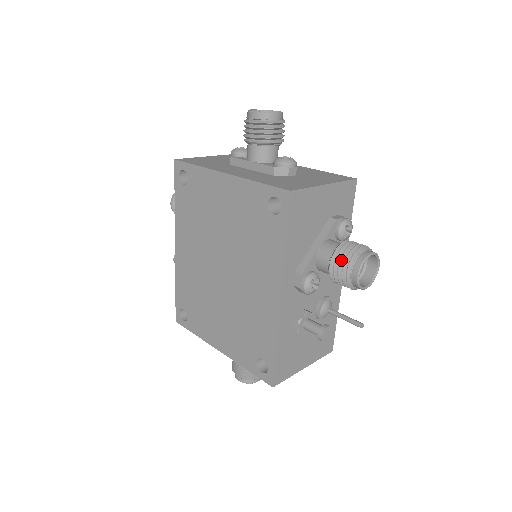
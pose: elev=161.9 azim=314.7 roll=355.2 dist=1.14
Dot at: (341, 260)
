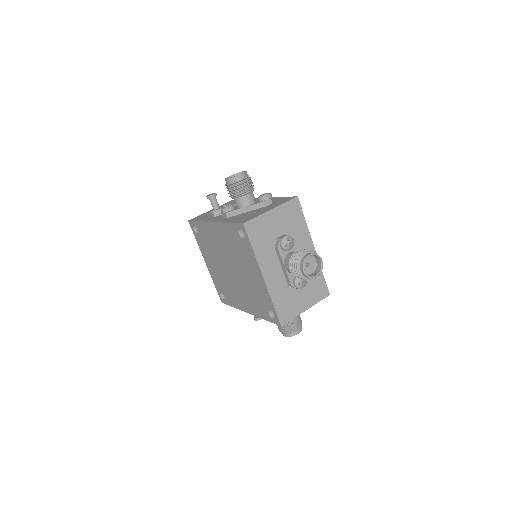
Dot at: (284, 328)
